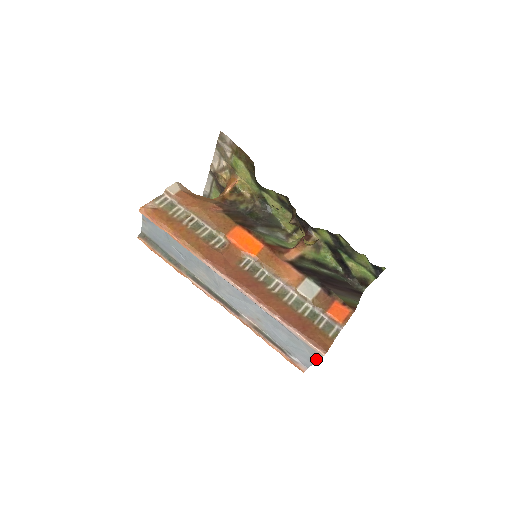
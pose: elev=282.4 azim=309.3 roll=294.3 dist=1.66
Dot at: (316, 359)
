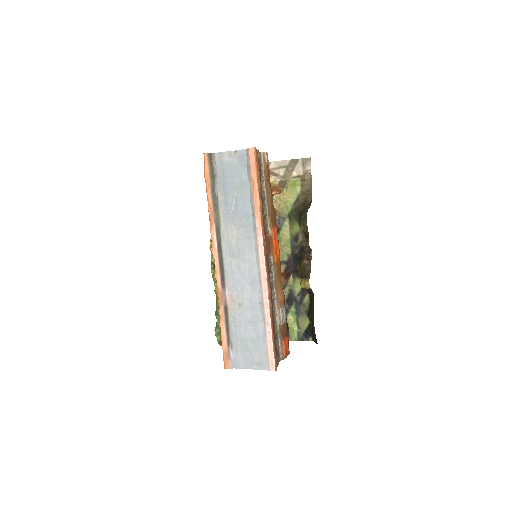
Dot at: (256, 368)
